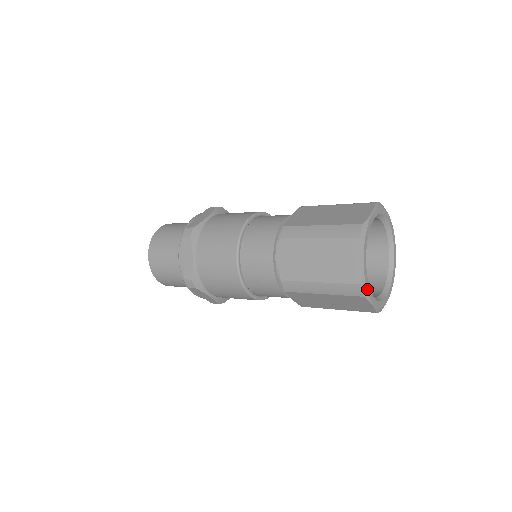
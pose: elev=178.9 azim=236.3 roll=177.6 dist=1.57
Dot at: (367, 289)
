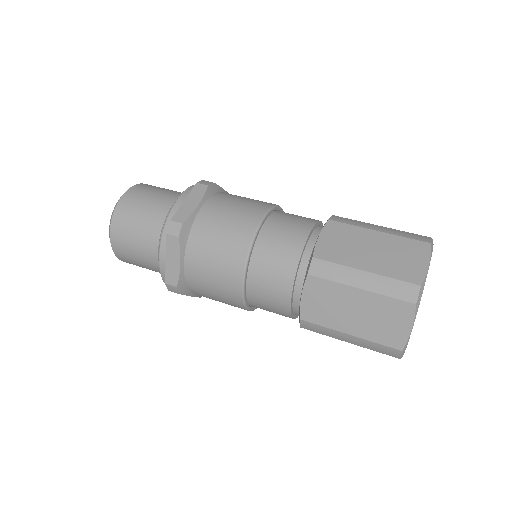
Dot at: occluded
